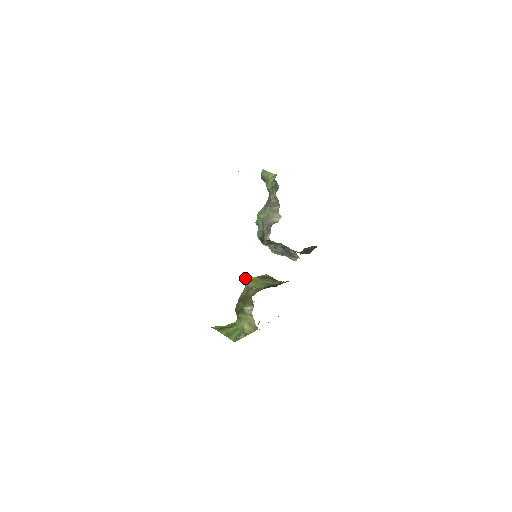
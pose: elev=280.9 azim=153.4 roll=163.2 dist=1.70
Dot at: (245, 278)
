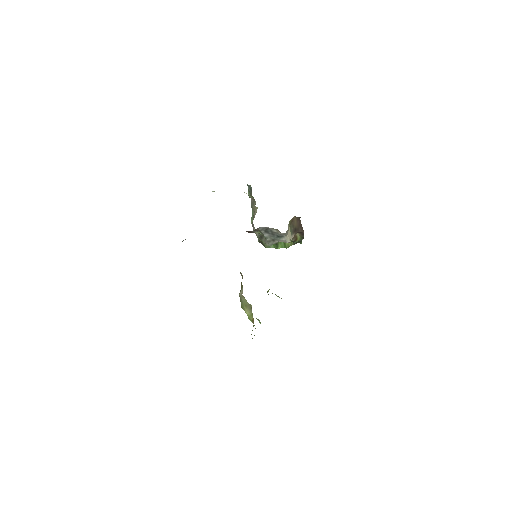
Dot at: occluded
